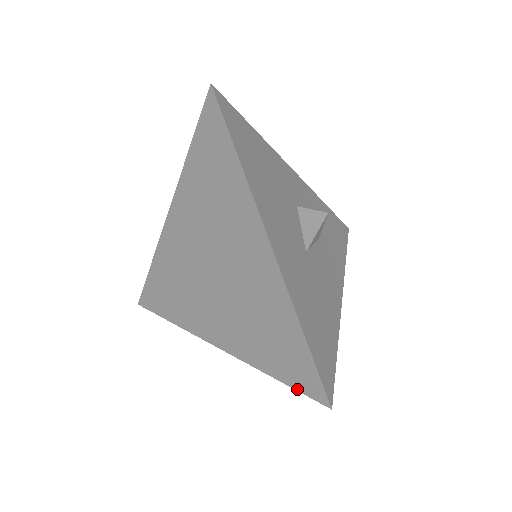
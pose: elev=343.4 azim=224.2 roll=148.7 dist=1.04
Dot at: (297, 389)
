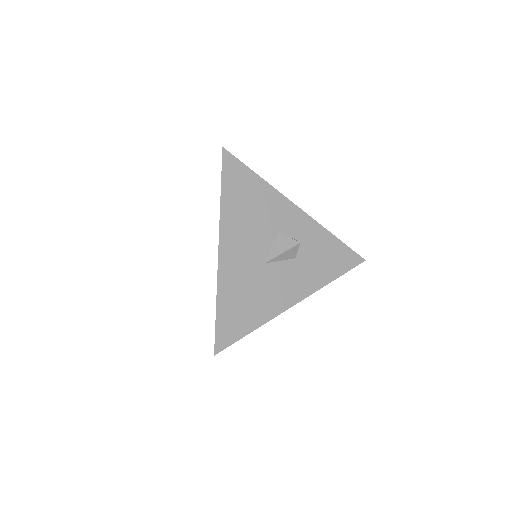
Dot at: occluded
